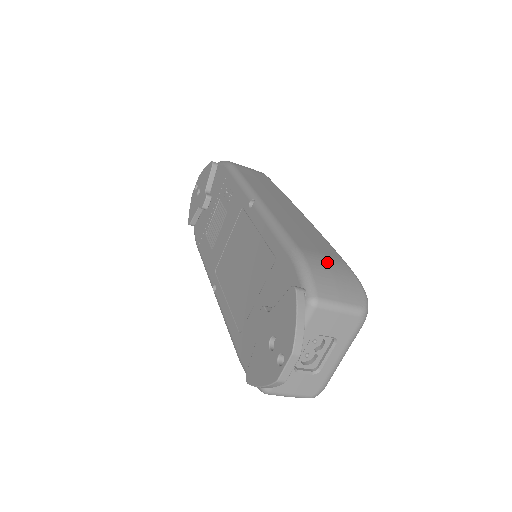
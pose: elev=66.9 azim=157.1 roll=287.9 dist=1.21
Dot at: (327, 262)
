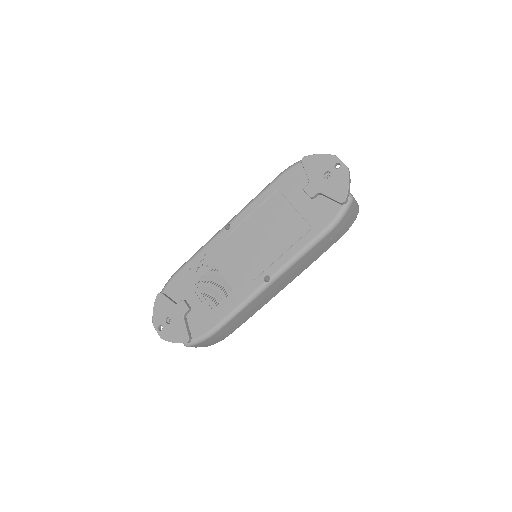
Dot at: occluded
